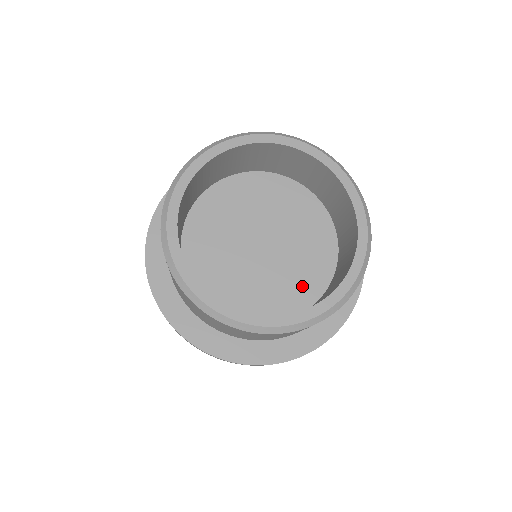
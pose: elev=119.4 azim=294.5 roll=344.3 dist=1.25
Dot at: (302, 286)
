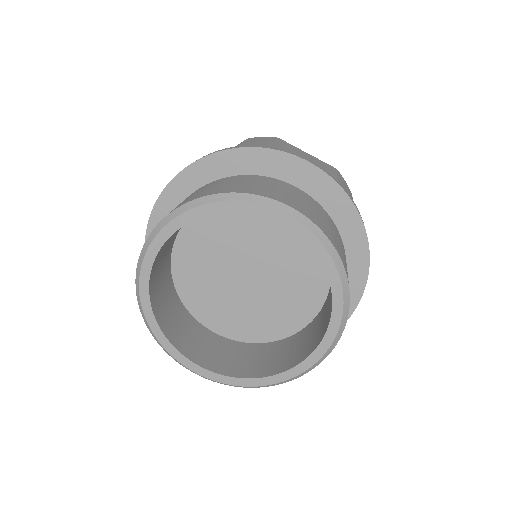
Dot at: (243, 325)
